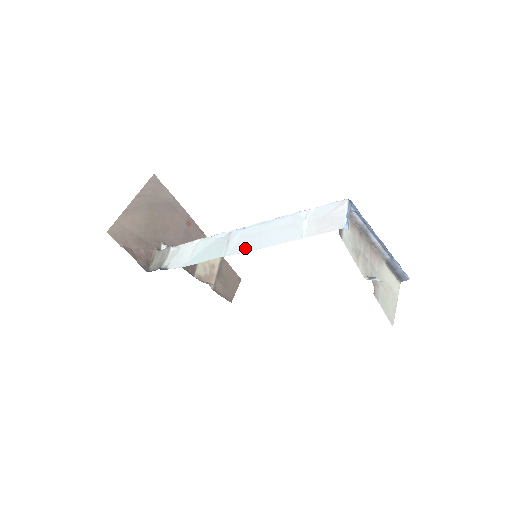
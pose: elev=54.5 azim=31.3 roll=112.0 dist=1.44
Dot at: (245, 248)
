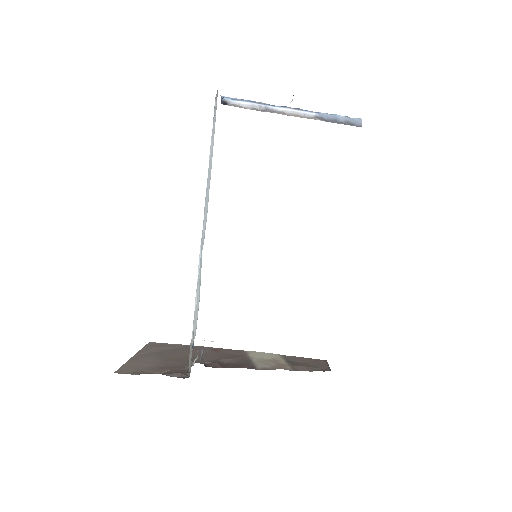
Dot at: (206, 216)
